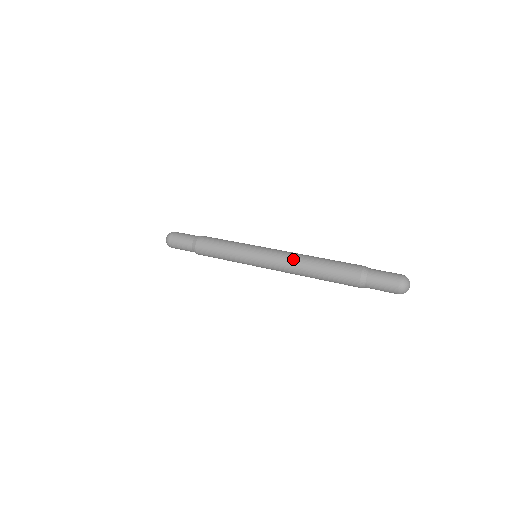
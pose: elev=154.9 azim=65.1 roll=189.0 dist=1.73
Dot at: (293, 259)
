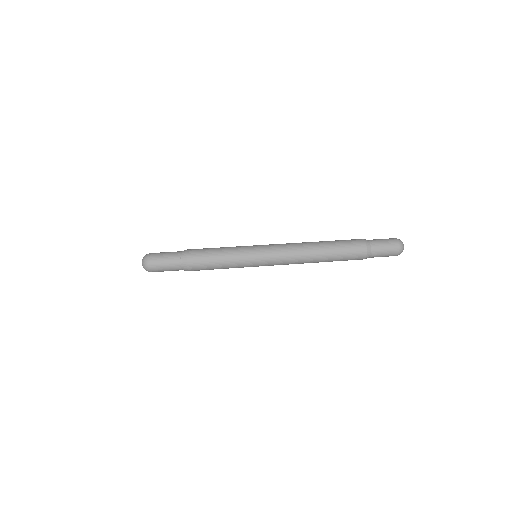
Dot at: occluded
